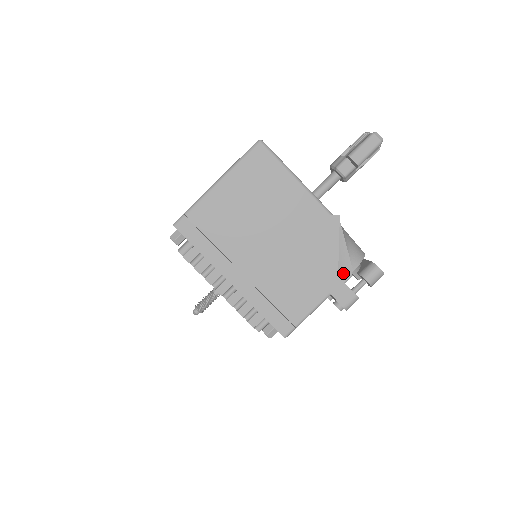
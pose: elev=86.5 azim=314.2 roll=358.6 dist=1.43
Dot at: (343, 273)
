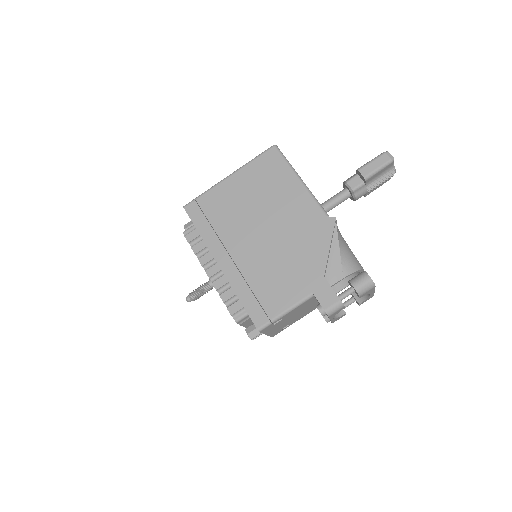
Dot at: (332, 277)
